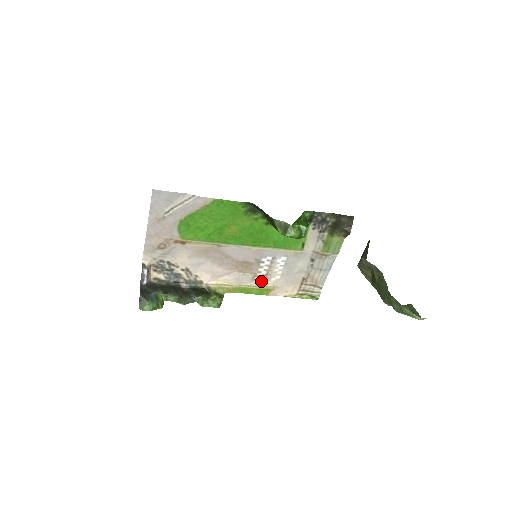
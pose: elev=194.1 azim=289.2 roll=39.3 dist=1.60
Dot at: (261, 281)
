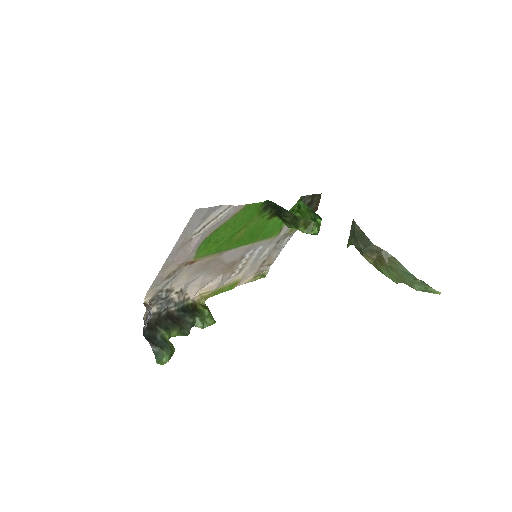
Dot at: (234, 276)
